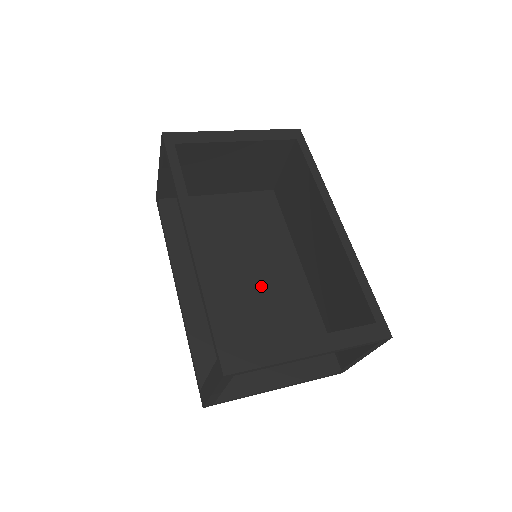
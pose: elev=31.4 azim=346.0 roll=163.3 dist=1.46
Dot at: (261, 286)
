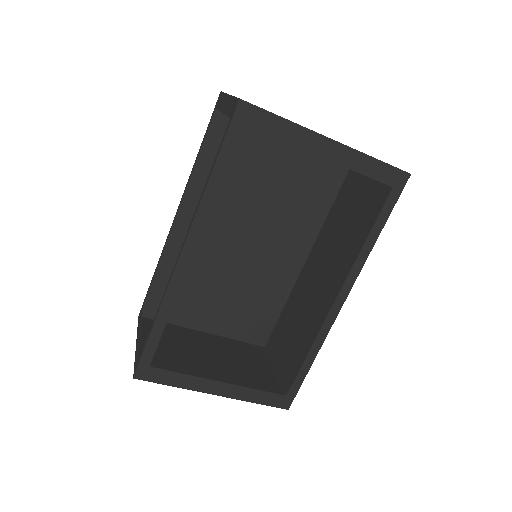
Dot at: (258, 248)
